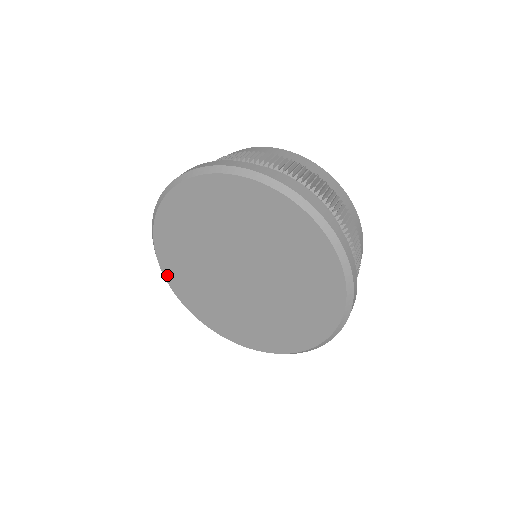
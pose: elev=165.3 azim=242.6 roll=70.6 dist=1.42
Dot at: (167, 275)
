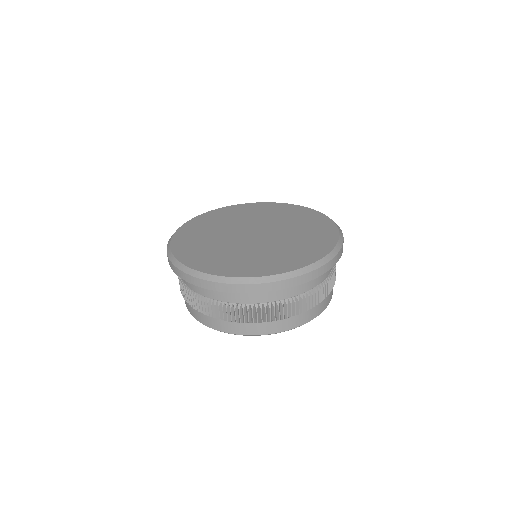
Dot at: (174, 243)
